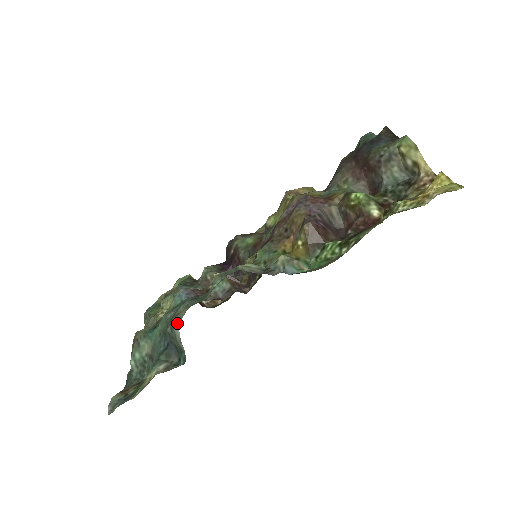
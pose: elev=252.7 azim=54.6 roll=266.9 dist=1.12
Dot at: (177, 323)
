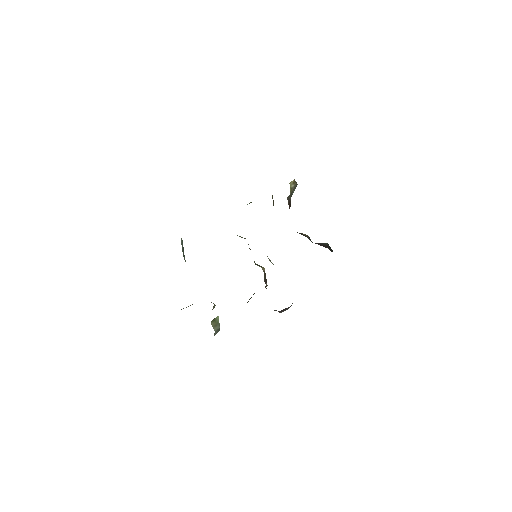
Dot at: occluded
